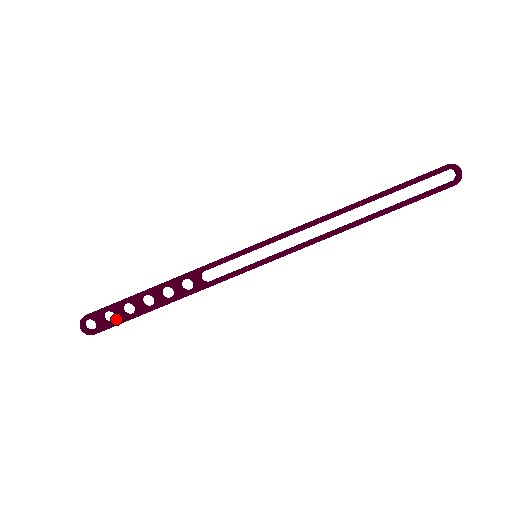
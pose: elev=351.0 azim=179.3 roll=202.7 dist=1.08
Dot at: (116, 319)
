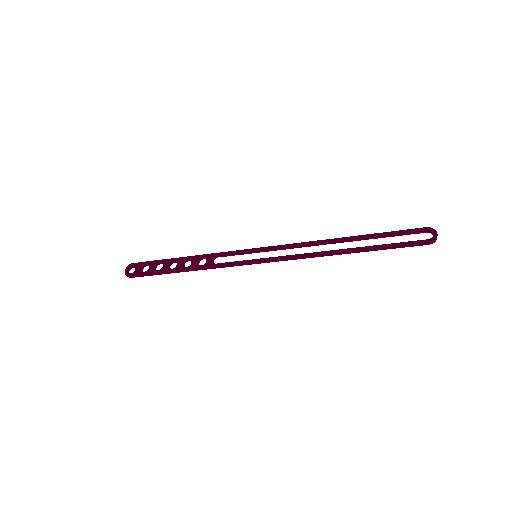
Dot at: (148, 270)
